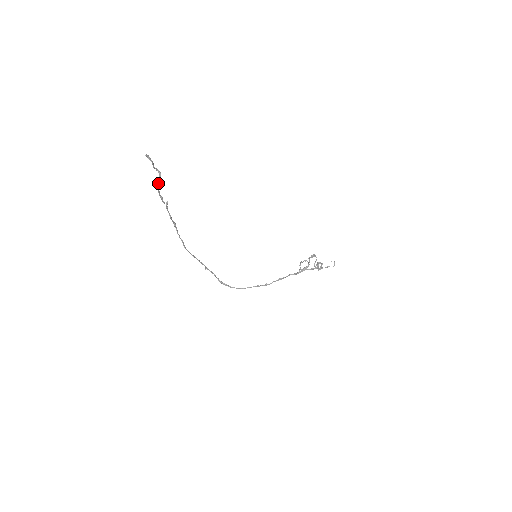
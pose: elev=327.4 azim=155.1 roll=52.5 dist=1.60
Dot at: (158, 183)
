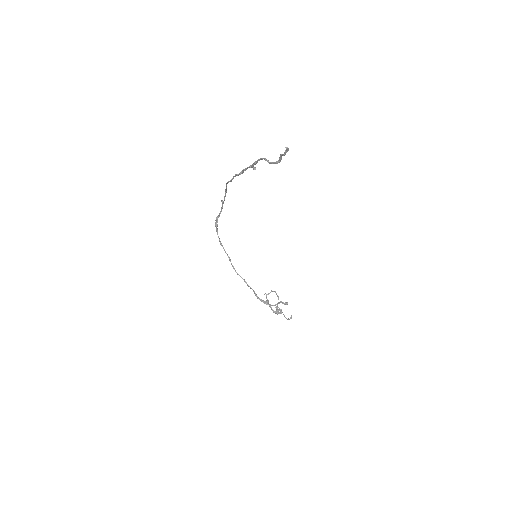
Dot at: (267, 160)
